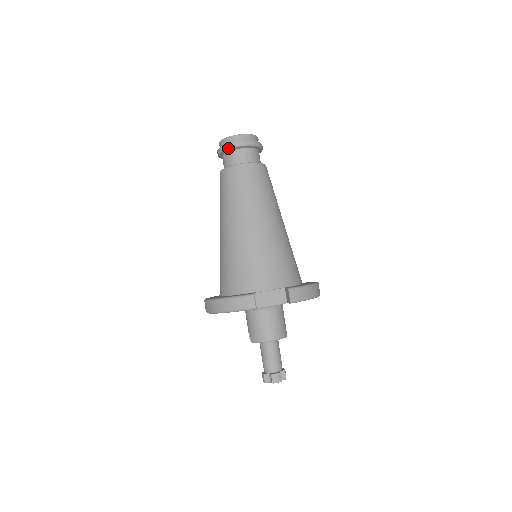
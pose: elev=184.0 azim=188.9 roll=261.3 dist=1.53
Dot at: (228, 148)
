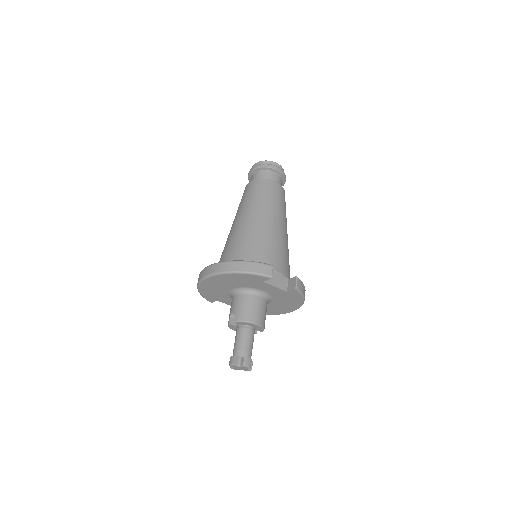
Dot at: (267, 167)
